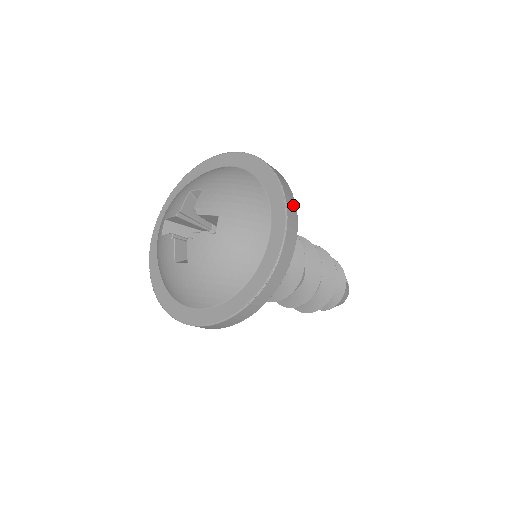
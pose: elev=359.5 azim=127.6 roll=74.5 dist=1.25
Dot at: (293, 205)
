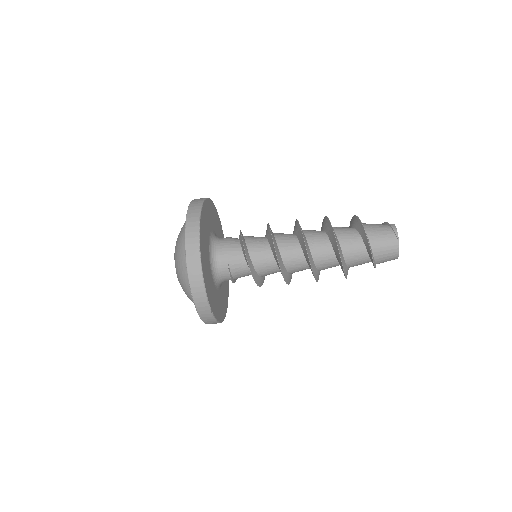
Dot at: (195, 243)
